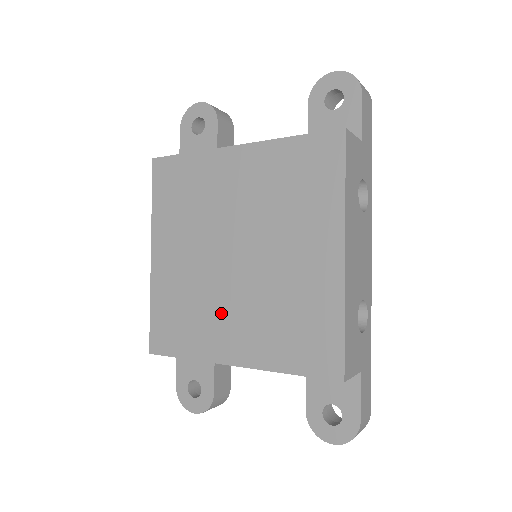
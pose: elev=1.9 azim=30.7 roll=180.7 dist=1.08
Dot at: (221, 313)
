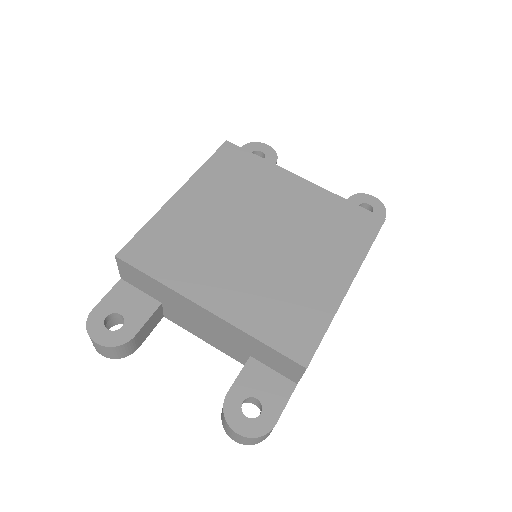
Dot at: (220, 266)
